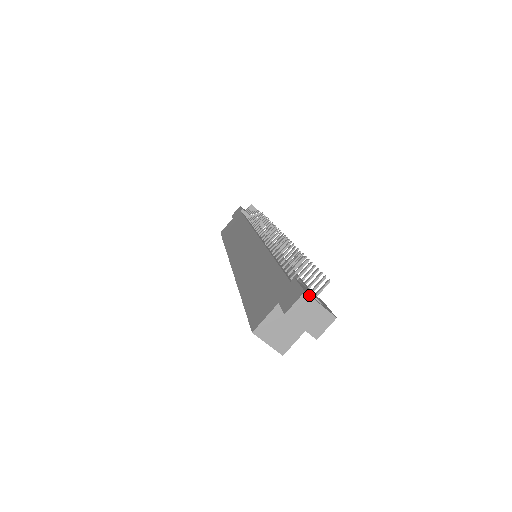
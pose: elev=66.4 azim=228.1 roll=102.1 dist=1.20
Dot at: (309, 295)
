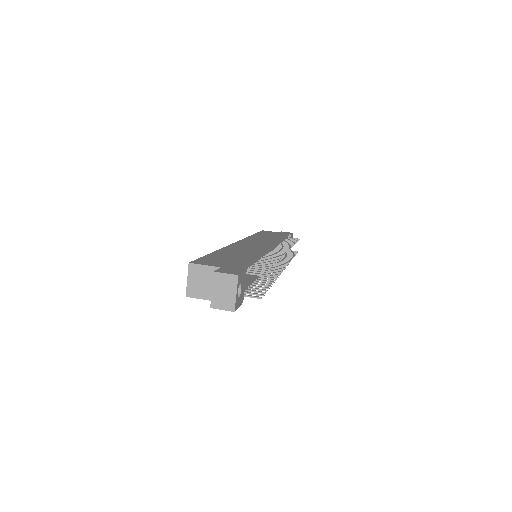
Dot at: (238, 280)
